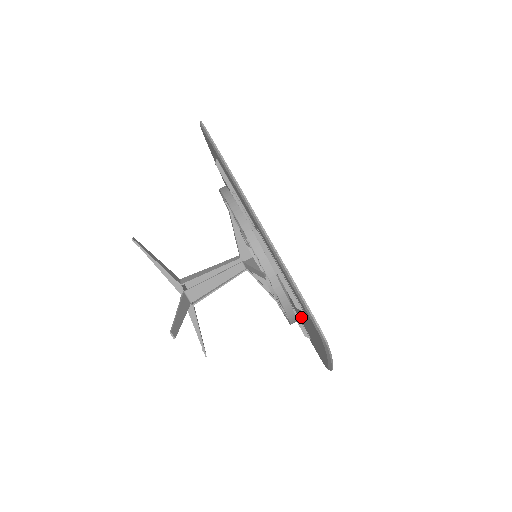
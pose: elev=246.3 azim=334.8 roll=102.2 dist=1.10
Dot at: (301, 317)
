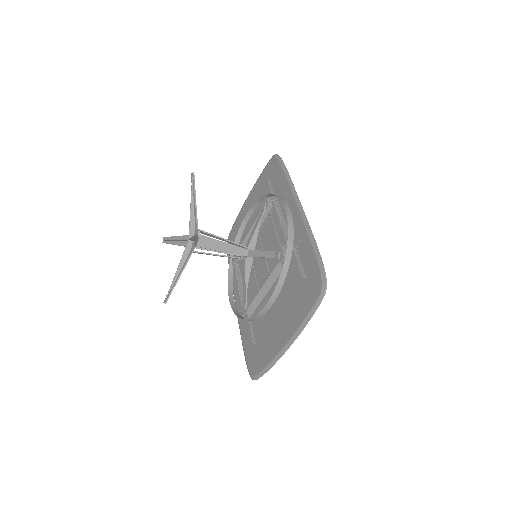
Dot at: (270, 312)
